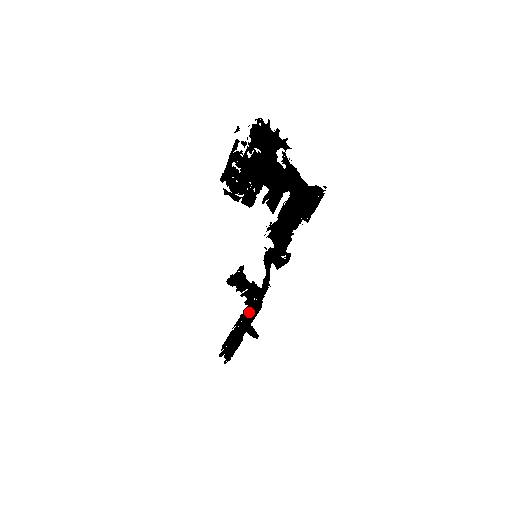
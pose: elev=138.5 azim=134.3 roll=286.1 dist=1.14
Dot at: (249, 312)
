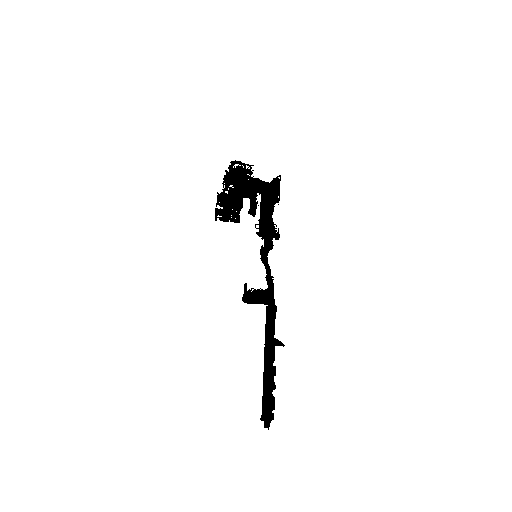
Dot at: (267, 325)
